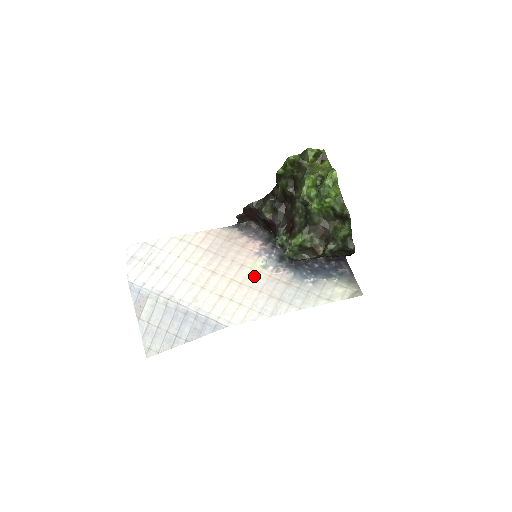
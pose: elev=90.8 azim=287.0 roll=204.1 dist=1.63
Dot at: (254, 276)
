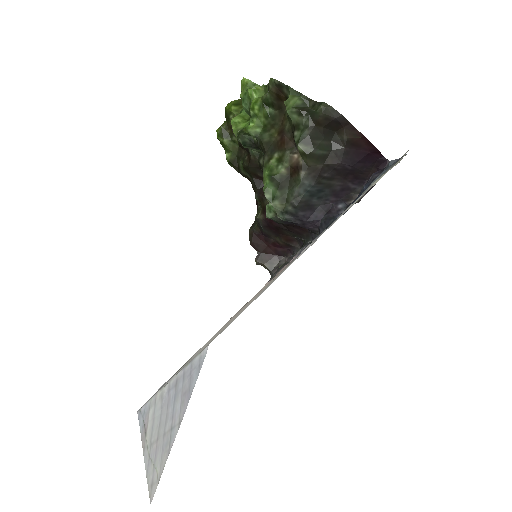
Dot at: occluded
